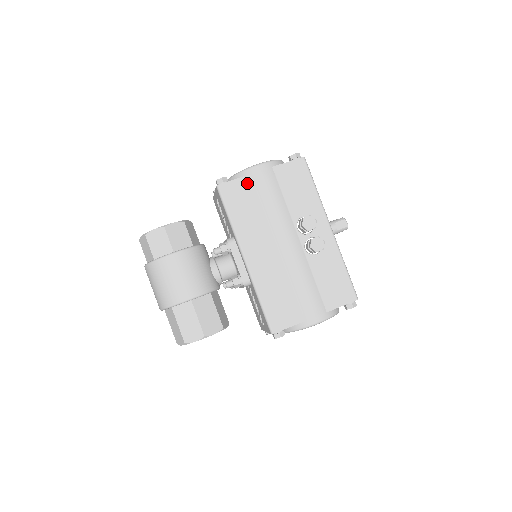
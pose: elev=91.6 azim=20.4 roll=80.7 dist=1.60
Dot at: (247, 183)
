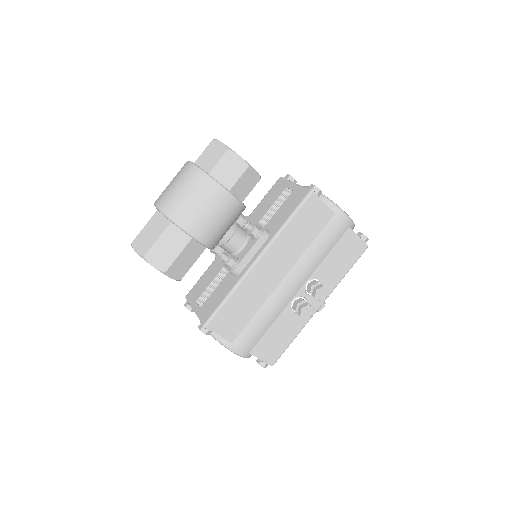
Dot at: (326, 216)
